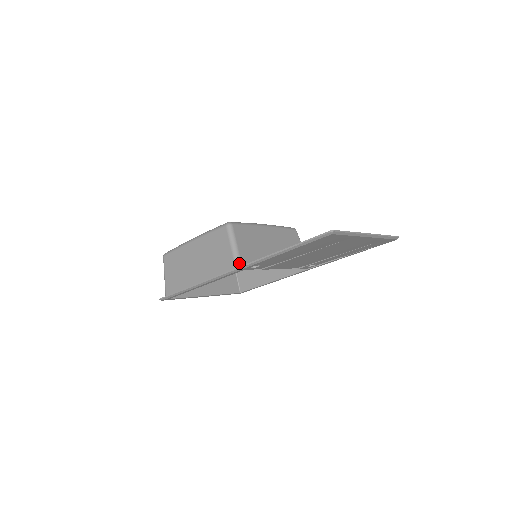
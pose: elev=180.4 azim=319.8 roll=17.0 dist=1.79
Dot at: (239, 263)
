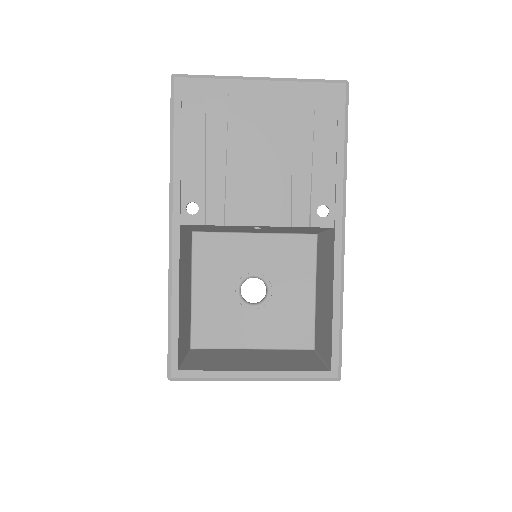
Dot at: occluded
